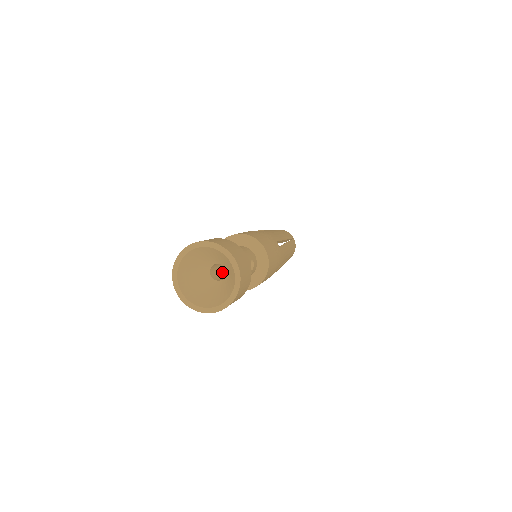
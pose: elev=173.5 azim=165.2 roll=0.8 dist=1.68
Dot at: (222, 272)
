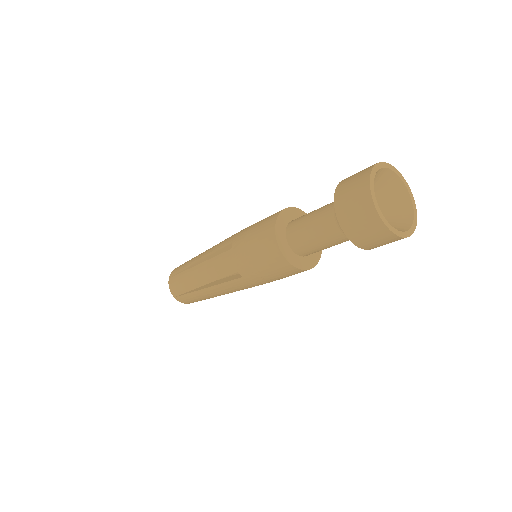
Dot at: occluded
